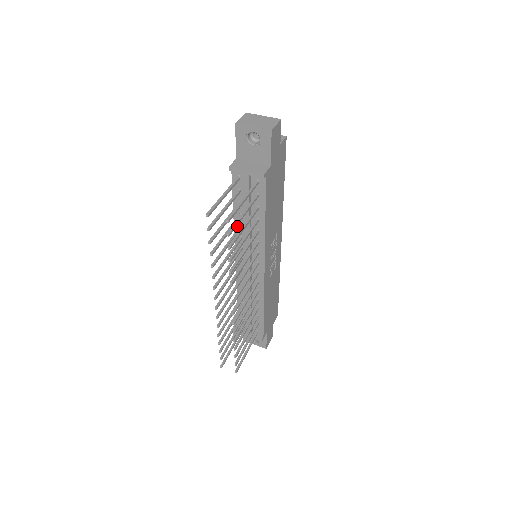
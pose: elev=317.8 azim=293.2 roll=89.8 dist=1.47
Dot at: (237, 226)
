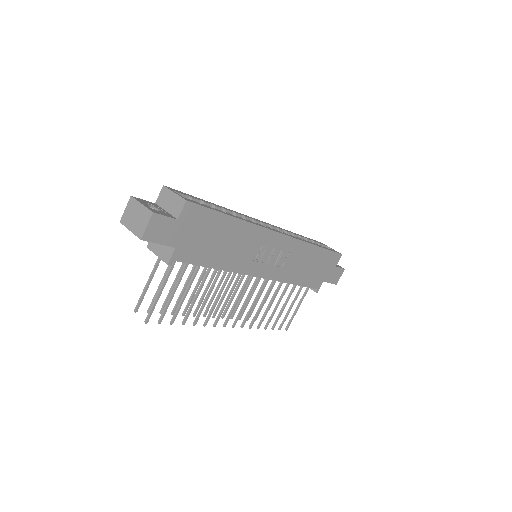
Dot at: occluded
